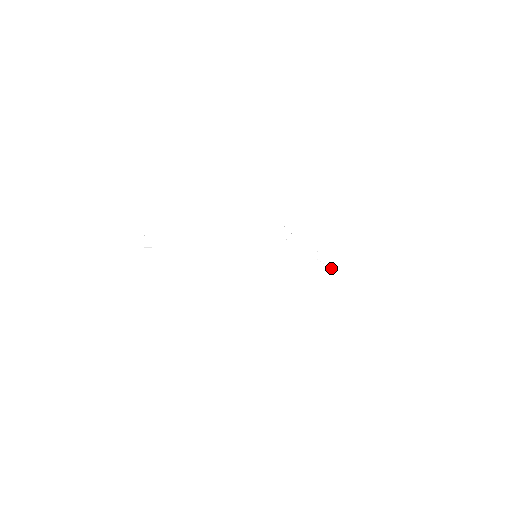
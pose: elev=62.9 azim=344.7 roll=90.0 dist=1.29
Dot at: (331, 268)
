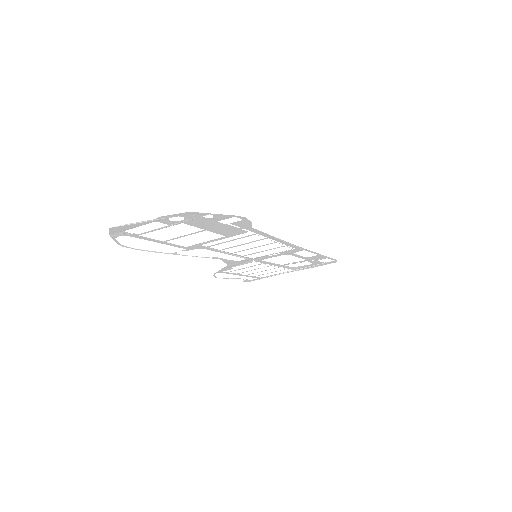
Dot at: (314, 260)
